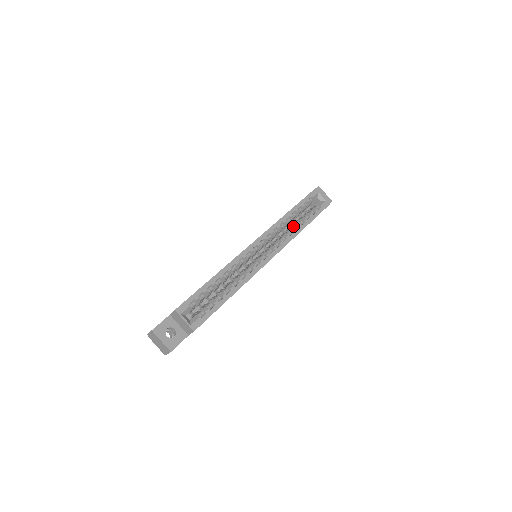
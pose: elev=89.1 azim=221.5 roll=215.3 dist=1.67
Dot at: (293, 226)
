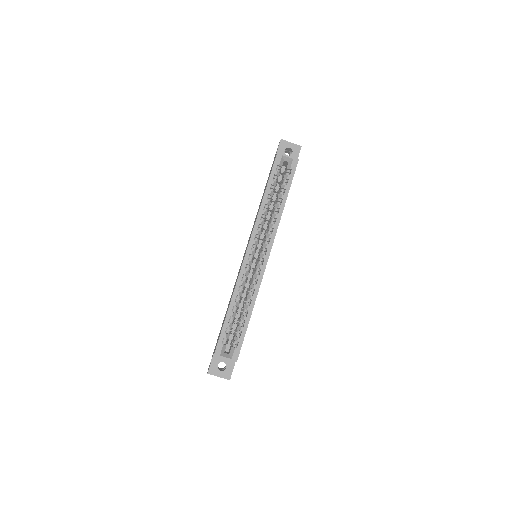
Dot at: (274, 208)
